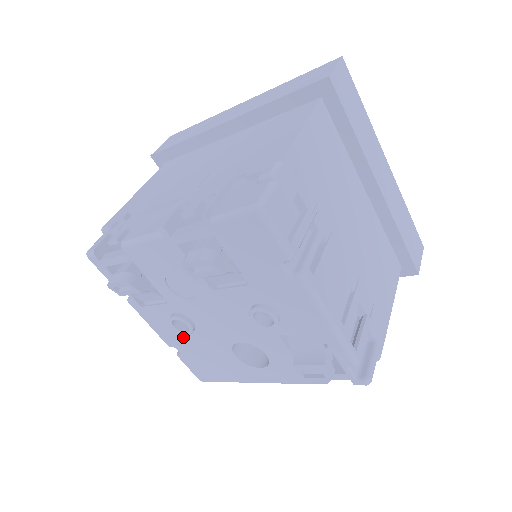
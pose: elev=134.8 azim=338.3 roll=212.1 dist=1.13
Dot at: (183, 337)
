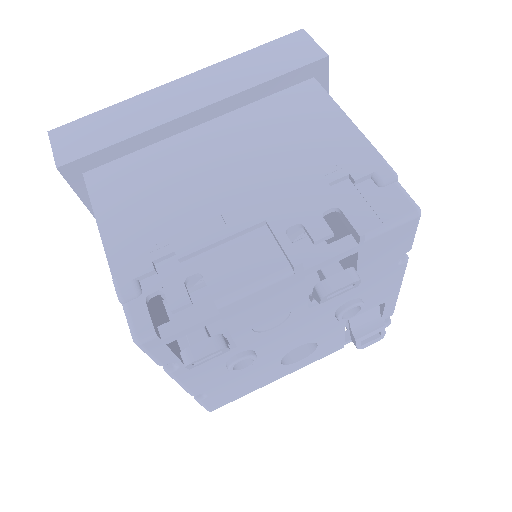
Dot at: (226, 375)
